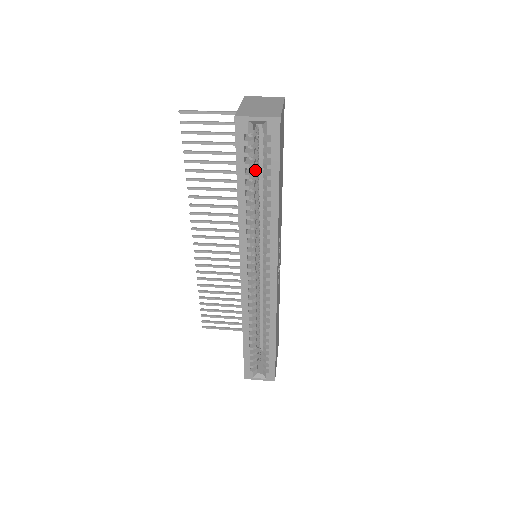
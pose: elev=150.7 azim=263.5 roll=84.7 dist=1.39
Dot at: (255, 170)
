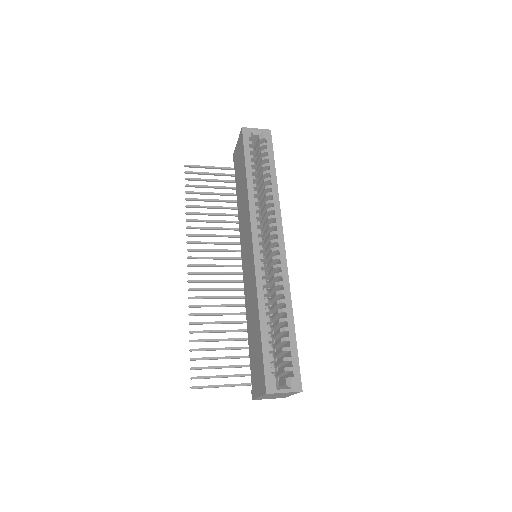
Dot at: occluded
